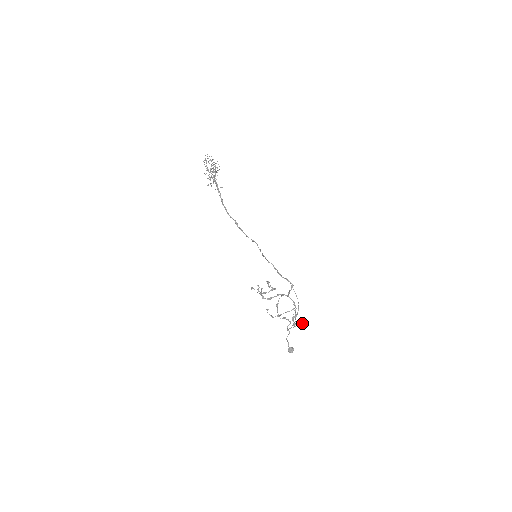
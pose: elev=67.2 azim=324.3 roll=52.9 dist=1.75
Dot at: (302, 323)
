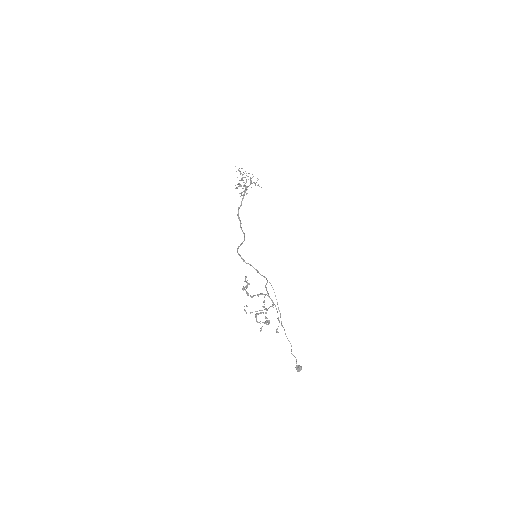
Dot at: (266, 323)
